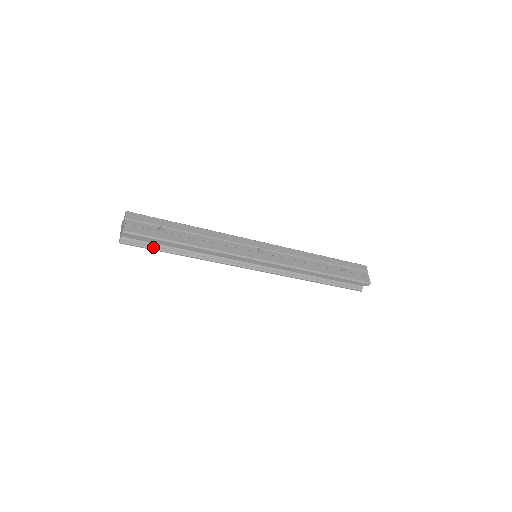
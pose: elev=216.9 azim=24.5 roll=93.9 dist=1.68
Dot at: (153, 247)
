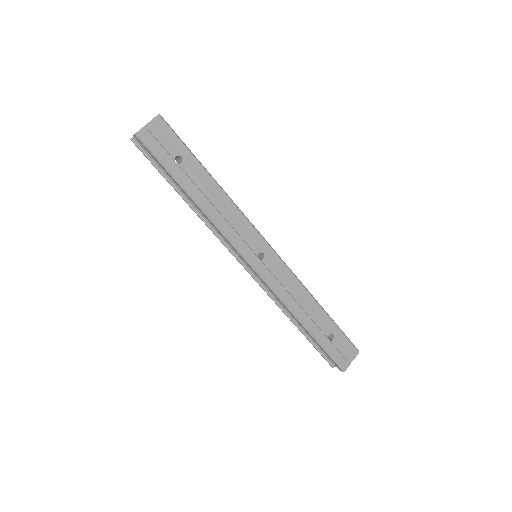
Dot at: (160, 169)
